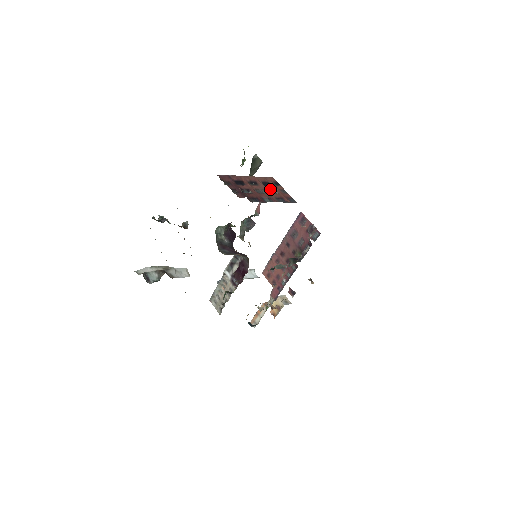
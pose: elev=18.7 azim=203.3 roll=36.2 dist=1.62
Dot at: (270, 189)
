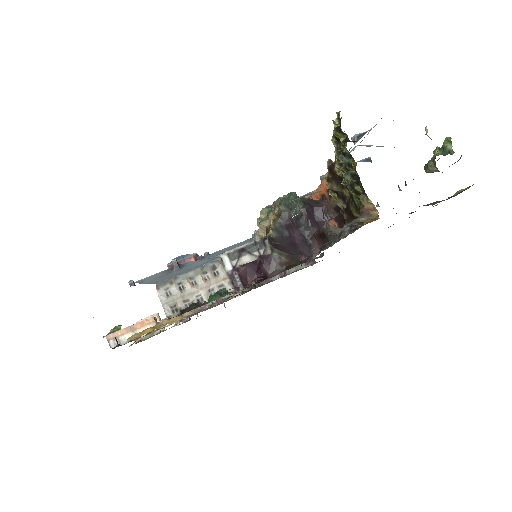
Dot at: occluded
